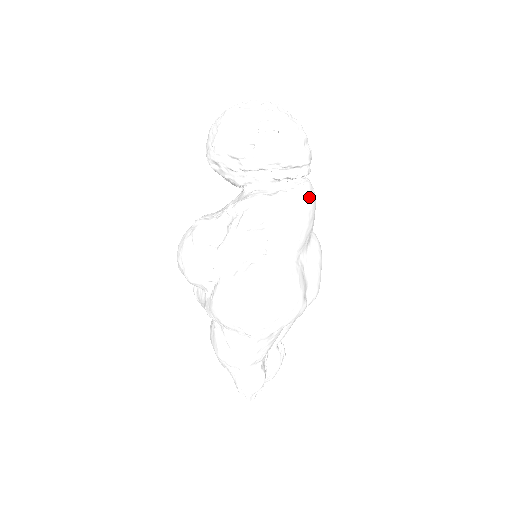
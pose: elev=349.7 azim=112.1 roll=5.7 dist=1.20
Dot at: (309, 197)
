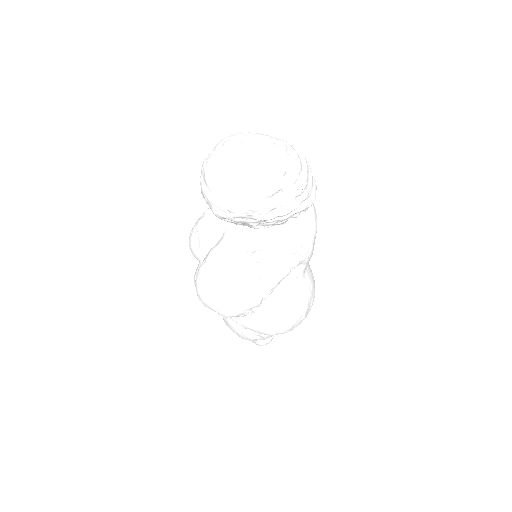
Dot at: (316, 215)
